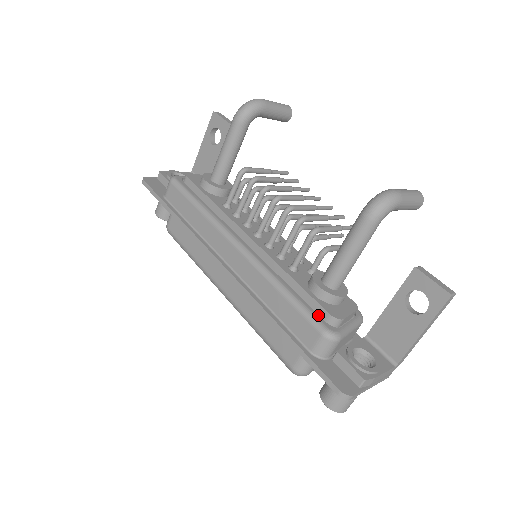
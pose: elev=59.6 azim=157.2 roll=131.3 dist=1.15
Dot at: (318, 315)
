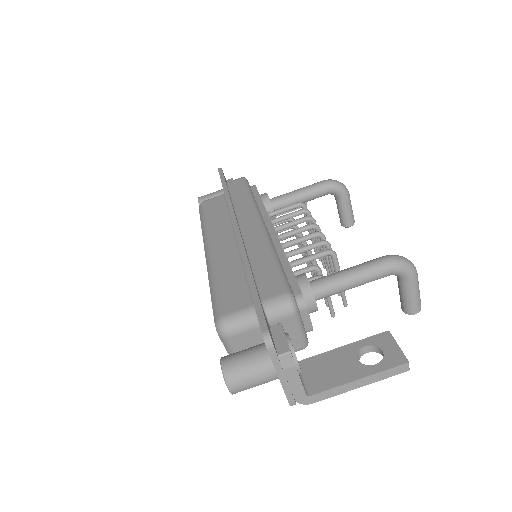
Dot at: (291, 287)
